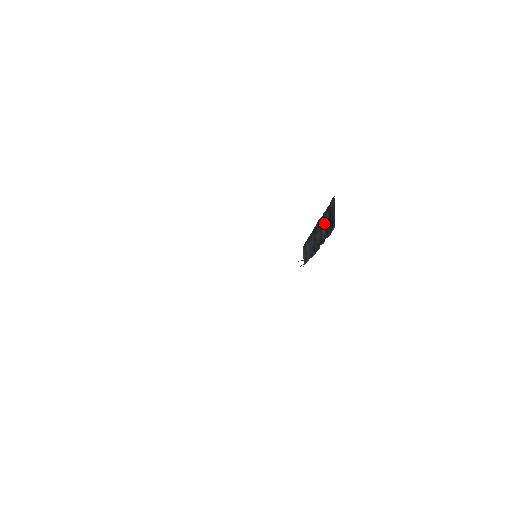
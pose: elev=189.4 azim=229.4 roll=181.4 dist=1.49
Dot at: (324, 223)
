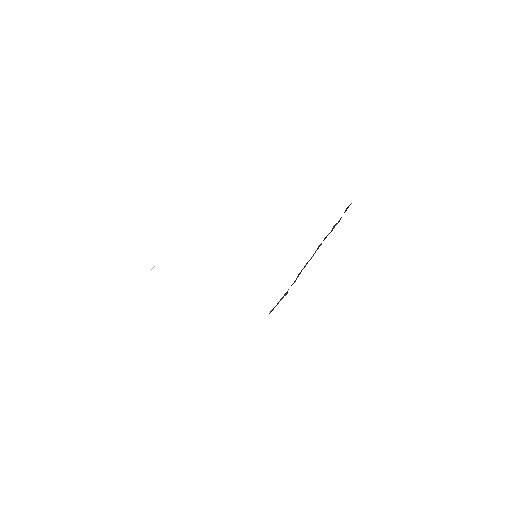
Dot at: occluded
